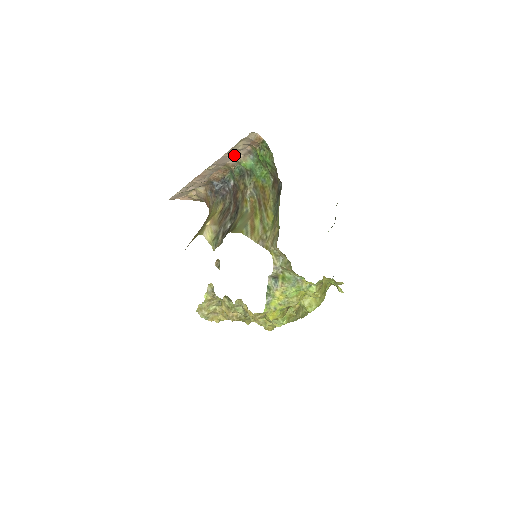
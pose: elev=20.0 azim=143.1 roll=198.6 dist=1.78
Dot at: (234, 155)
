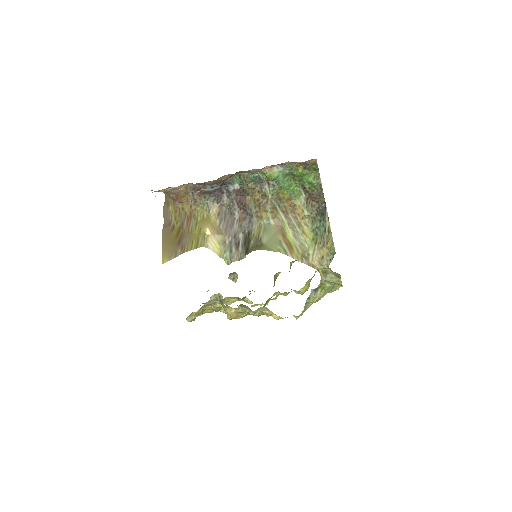
Dot at: occluded
